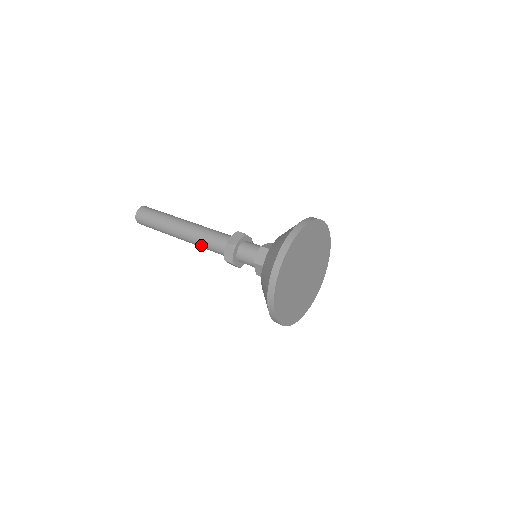
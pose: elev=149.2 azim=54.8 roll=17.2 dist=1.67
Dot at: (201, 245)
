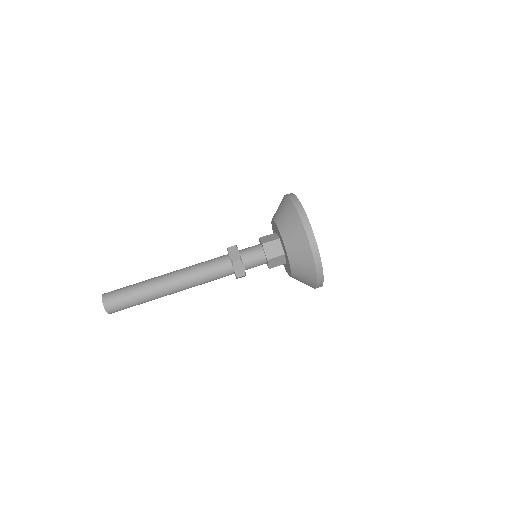
Dot at: occluded
